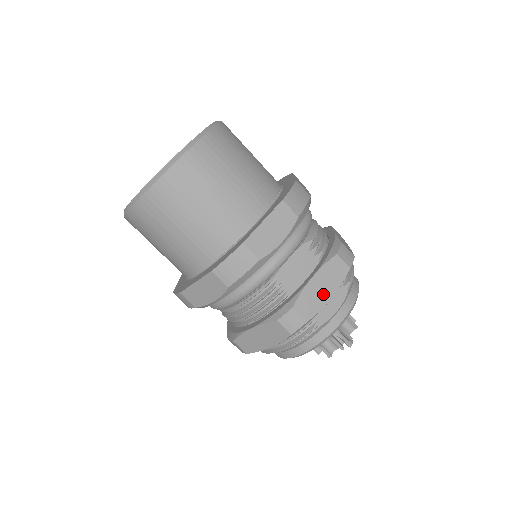
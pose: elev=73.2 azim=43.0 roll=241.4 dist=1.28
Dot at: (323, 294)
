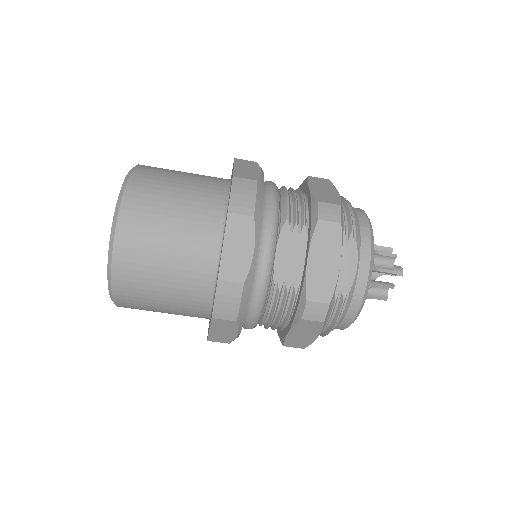
Dot at: (329, 267)
